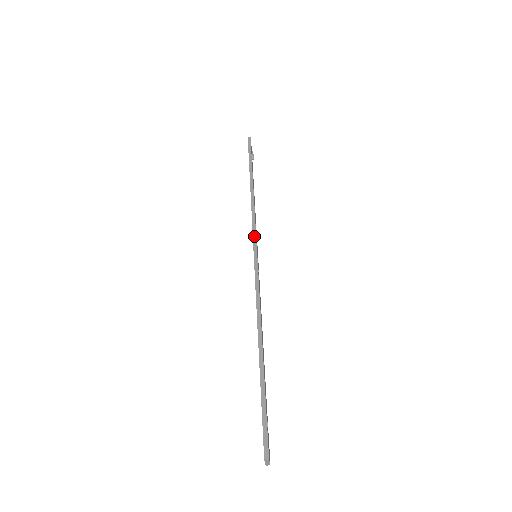
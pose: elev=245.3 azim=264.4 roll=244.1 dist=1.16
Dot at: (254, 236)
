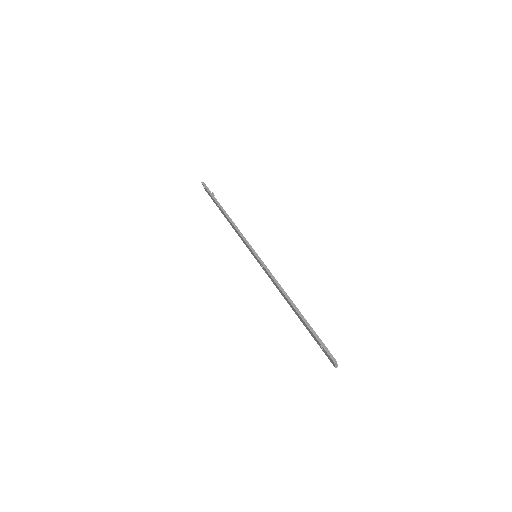
Dot at: (248, 244)
